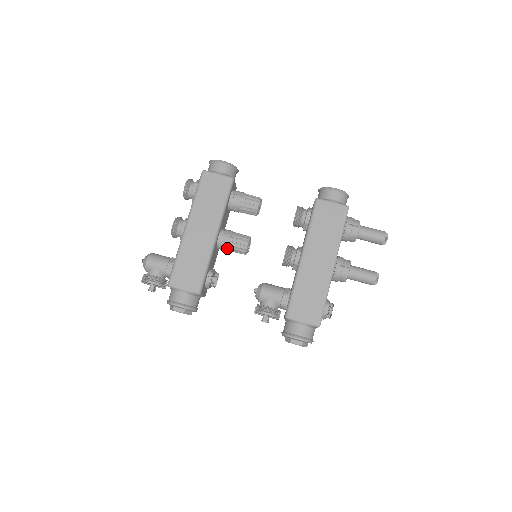
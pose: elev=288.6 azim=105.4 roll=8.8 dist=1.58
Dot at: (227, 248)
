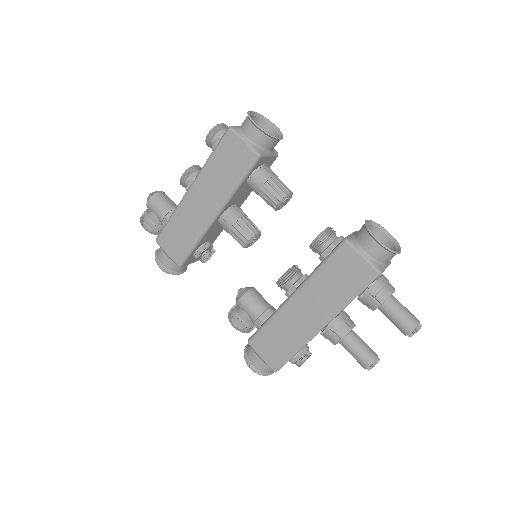
Dot at: (228, 232)
